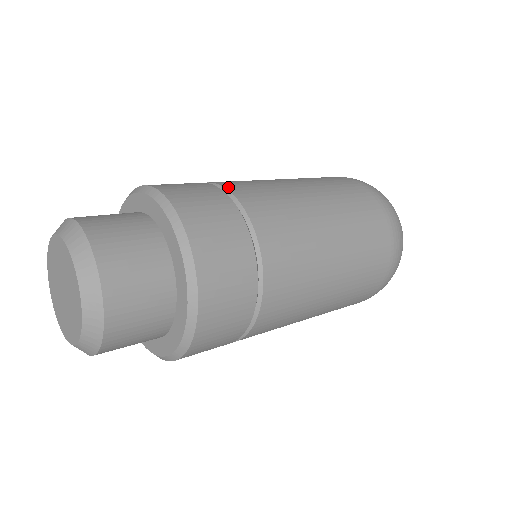
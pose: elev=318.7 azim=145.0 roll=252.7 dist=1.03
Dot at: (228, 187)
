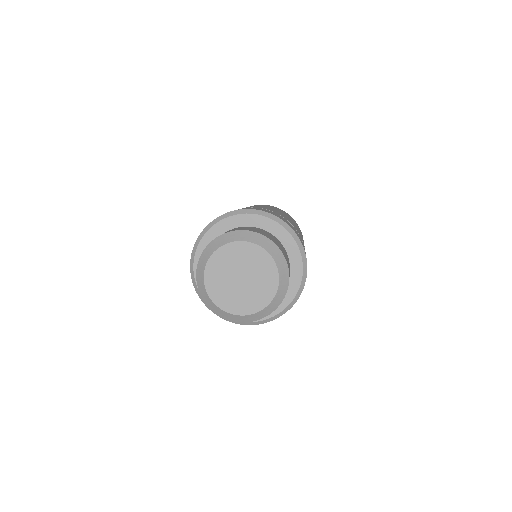
Dot at: occluded
